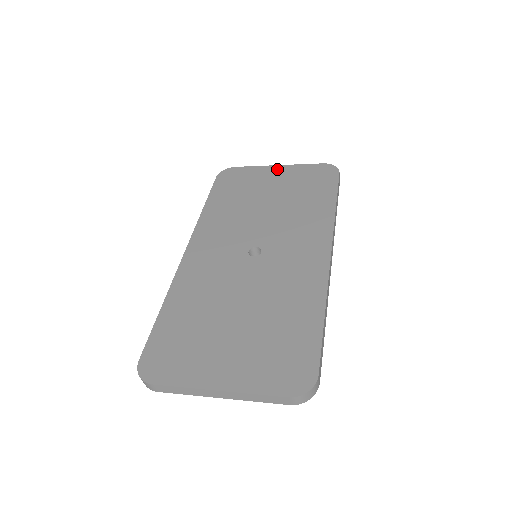
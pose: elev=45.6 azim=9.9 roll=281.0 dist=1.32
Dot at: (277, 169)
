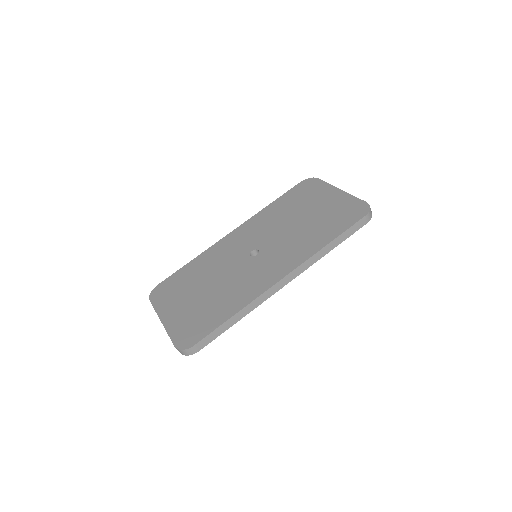
Dot at: (335, 193)
